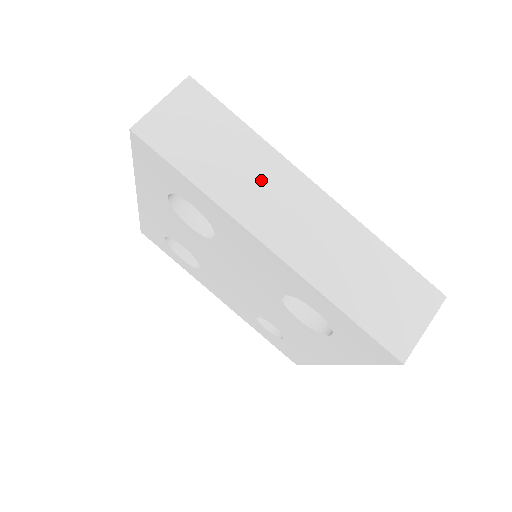
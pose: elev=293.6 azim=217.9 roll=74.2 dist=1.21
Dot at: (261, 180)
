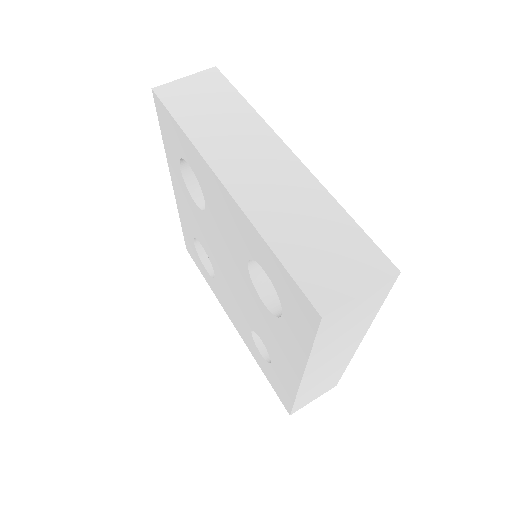
Dot at: (240, 137)
